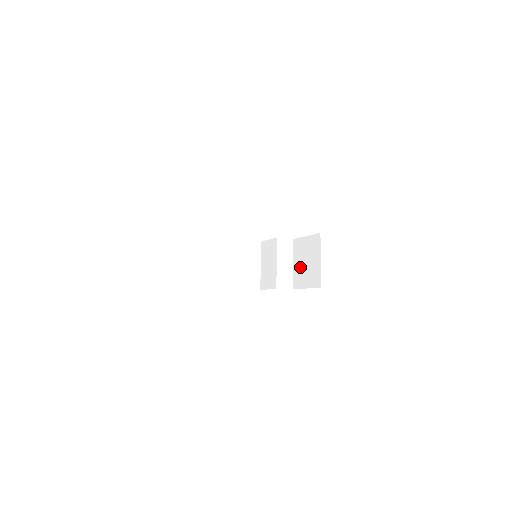
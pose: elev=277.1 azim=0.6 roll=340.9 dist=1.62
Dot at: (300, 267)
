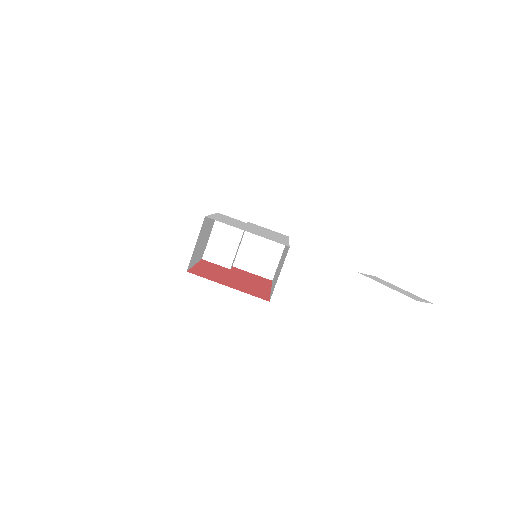
Dot at: (251, 252)
